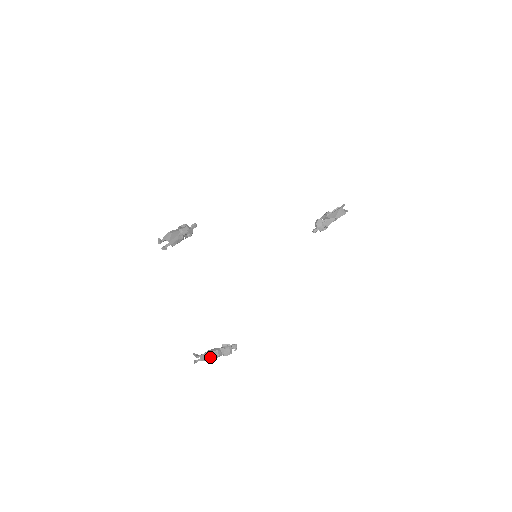
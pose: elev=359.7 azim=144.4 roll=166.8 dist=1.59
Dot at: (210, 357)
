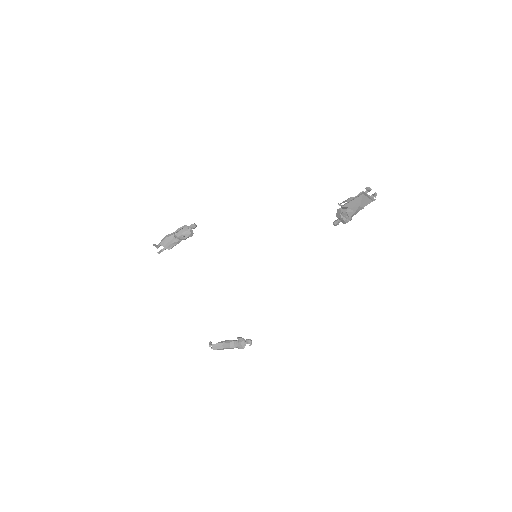
Dot at: (223, 347)
